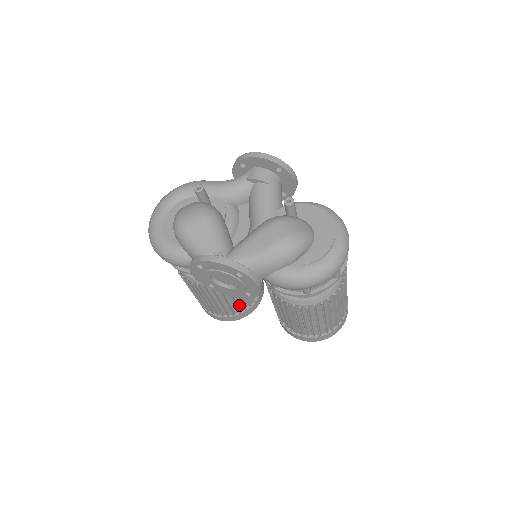
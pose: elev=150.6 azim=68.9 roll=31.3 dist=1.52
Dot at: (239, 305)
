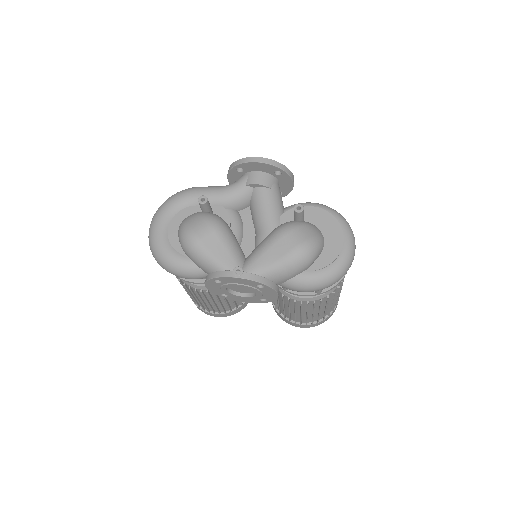
Dot at: (236, 301)
